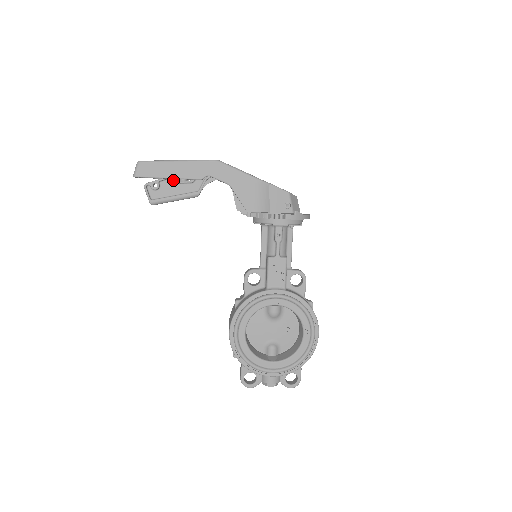
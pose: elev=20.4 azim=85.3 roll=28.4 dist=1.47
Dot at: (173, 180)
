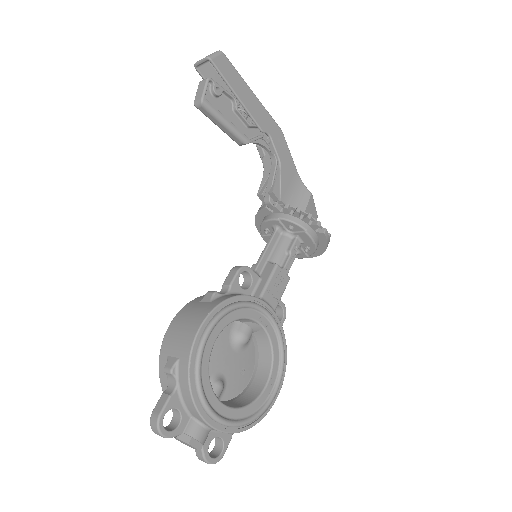
Dot at: occluded
